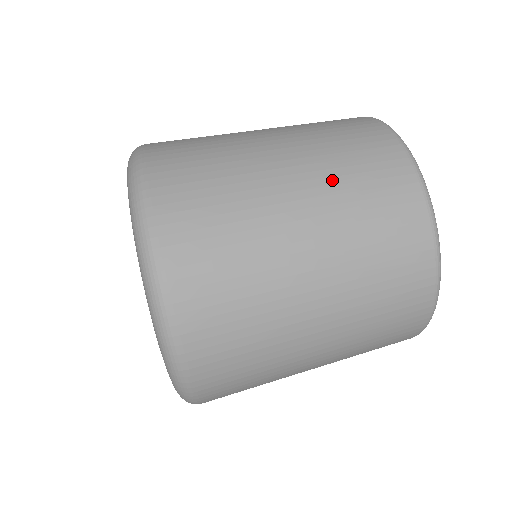
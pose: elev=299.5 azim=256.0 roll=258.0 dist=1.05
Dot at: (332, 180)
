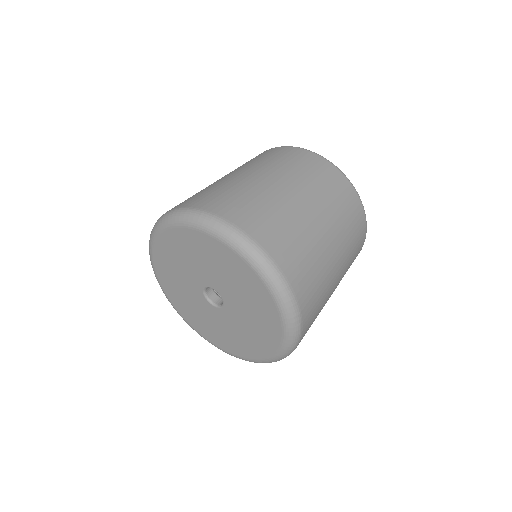
Dot at: (319, 193)
